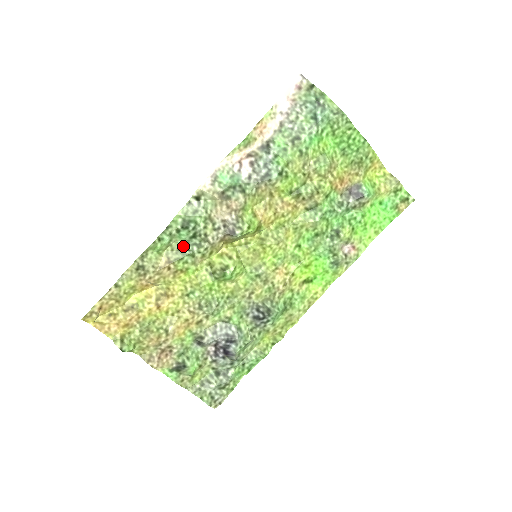
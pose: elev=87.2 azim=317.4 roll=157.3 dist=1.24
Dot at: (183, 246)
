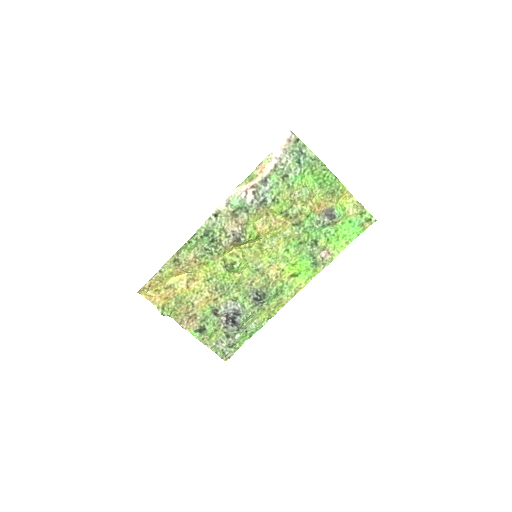
Dot at: (205, 247)
